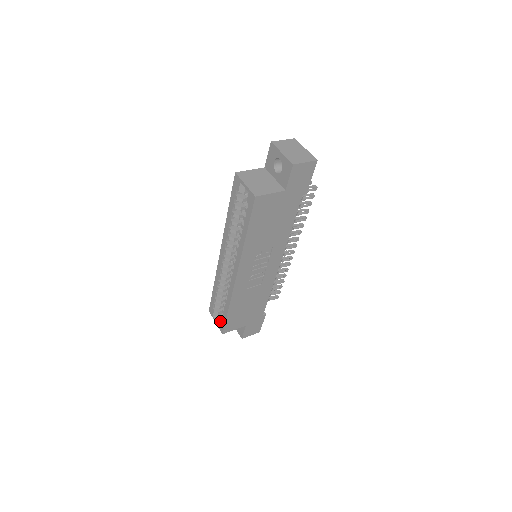
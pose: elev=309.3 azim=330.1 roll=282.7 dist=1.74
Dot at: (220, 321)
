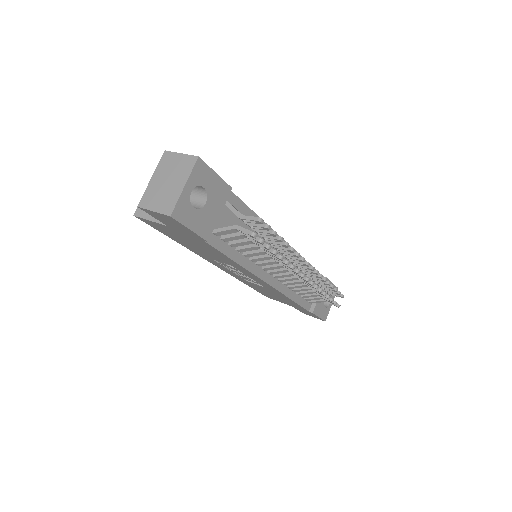
Dot at: occluded
